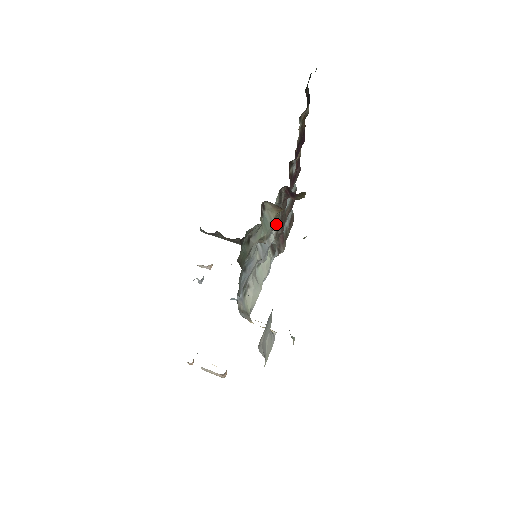
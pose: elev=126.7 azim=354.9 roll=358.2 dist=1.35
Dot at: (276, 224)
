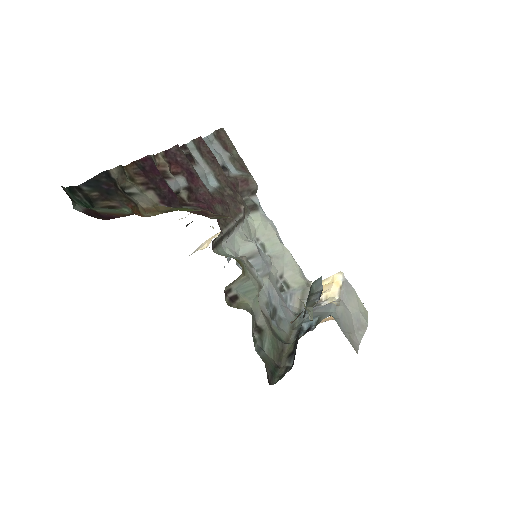
Dot at: occluded
